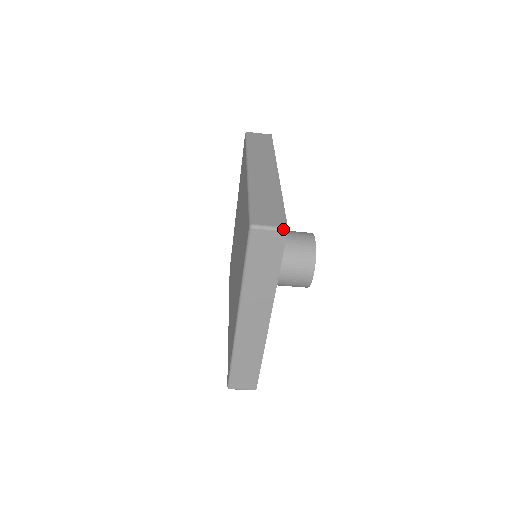
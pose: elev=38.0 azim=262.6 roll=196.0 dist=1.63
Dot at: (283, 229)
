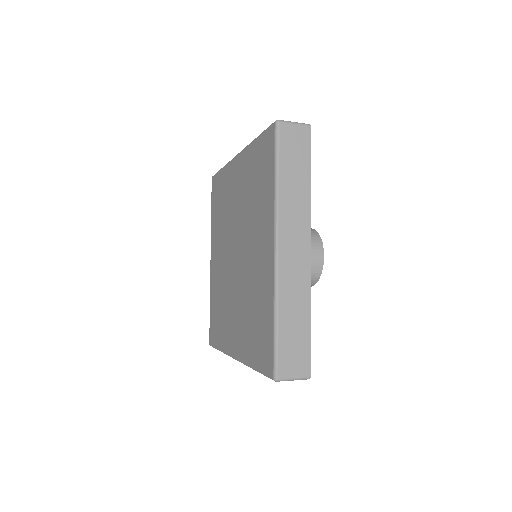
Dot at: (306, 379)
